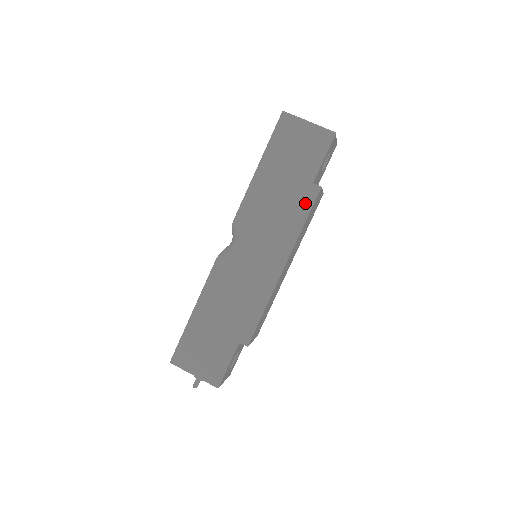
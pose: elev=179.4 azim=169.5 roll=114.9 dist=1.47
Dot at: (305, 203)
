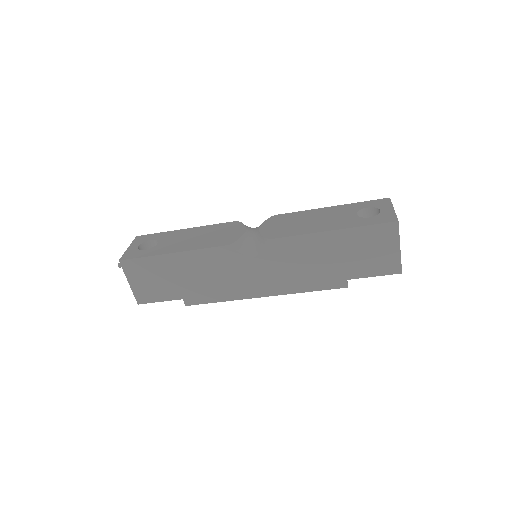
Dot at: (326, 283)
